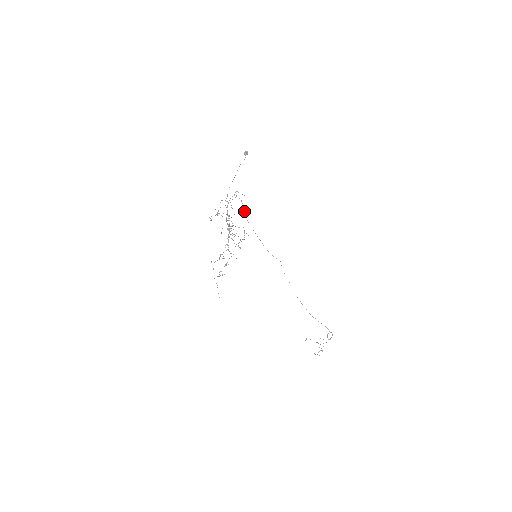
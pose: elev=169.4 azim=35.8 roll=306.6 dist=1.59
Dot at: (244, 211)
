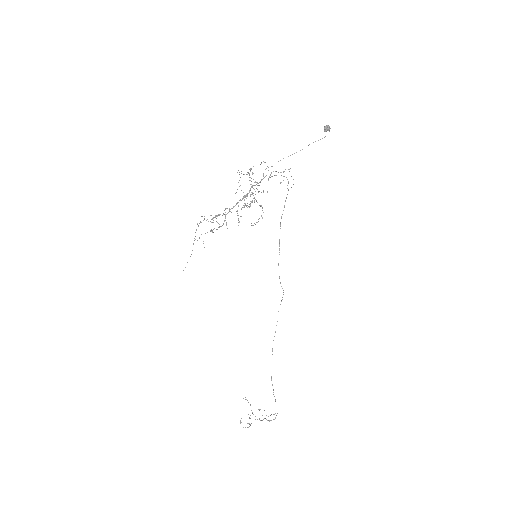
Dot at: (284, 205)
